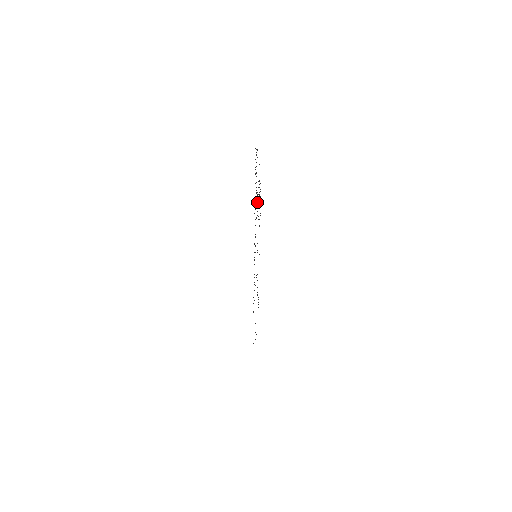
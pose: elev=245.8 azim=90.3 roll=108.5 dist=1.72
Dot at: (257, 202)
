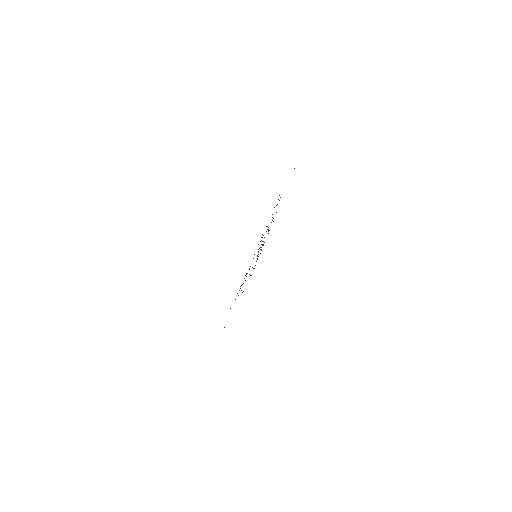
Dot at: (264, 237)
